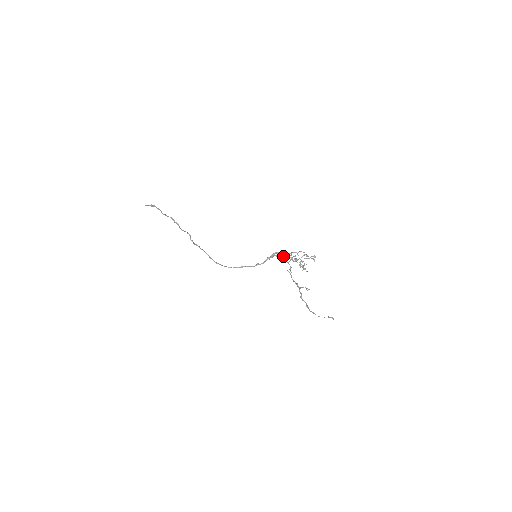
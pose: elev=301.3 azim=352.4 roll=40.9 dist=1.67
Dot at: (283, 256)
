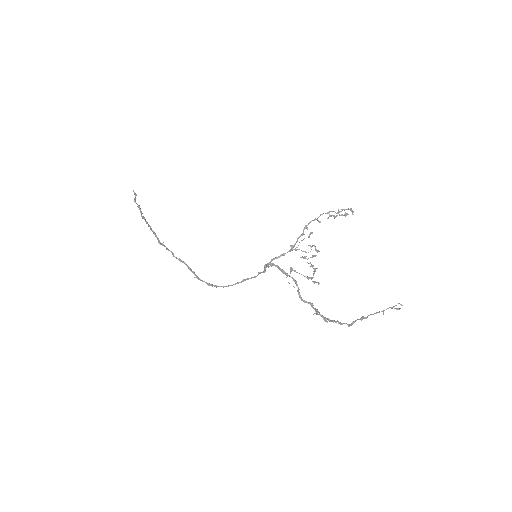
Dot at: occluded
